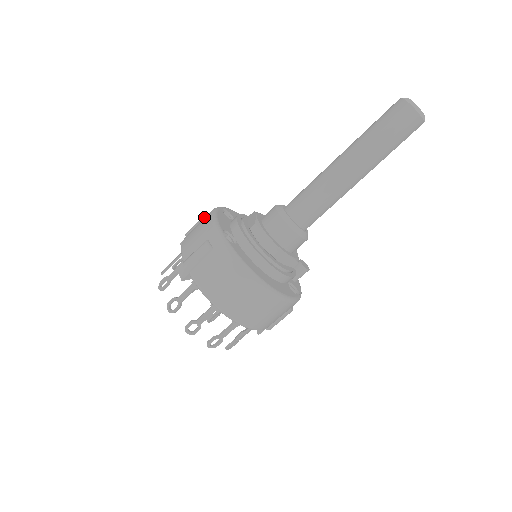
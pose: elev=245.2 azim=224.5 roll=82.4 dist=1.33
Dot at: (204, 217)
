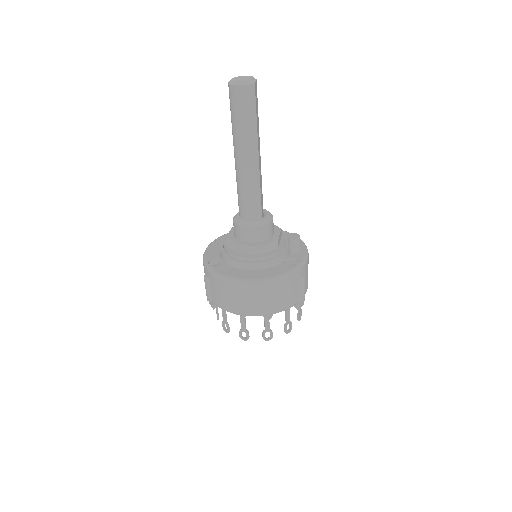
Dot at: occluded
